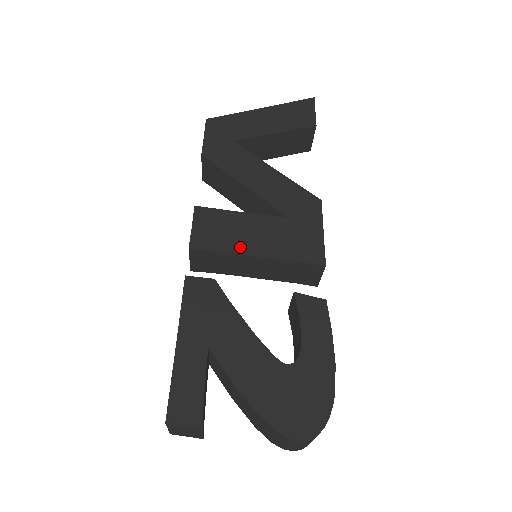
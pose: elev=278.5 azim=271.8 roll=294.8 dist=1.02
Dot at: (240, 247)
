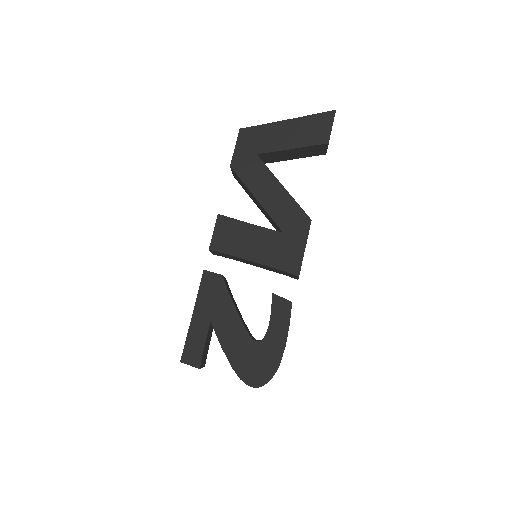
Dot at: (243, 253)
